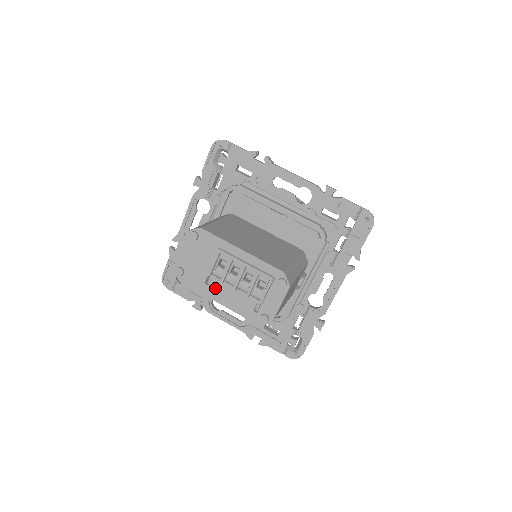
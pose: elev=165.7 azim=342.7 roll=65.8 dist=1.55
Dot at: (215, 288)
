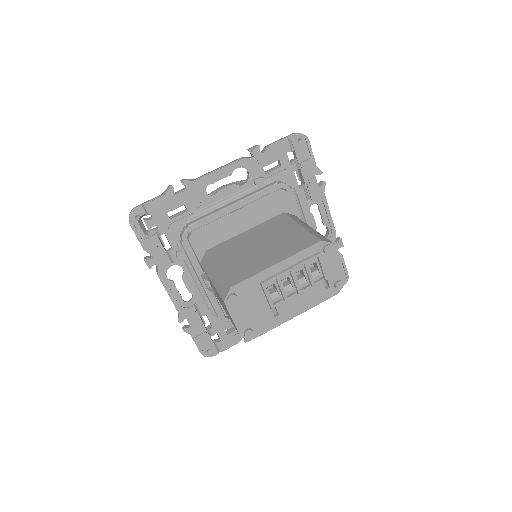
Dot at: (285, 310)
